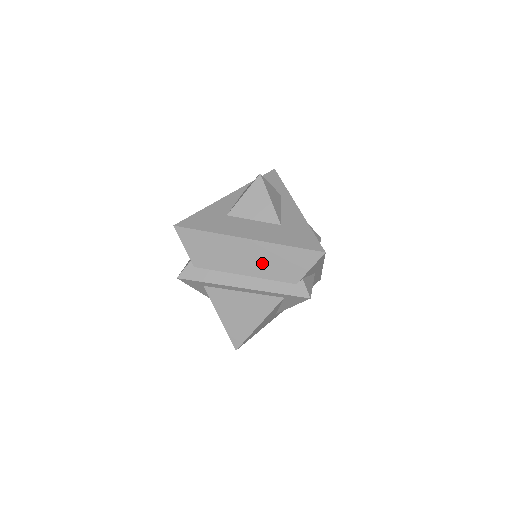
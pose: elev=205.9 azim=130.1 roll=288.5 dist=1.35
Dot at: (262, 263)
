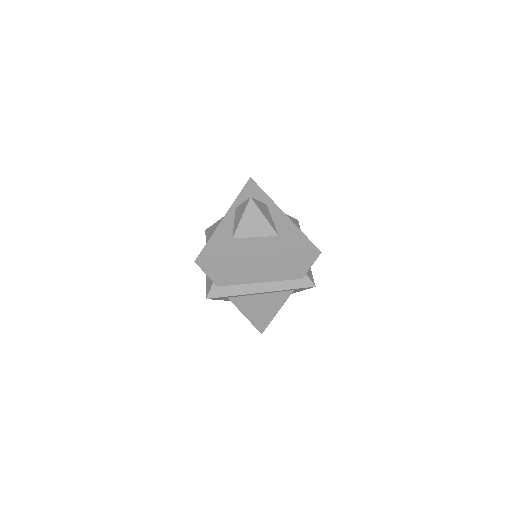
Dot at: (273, 271)
